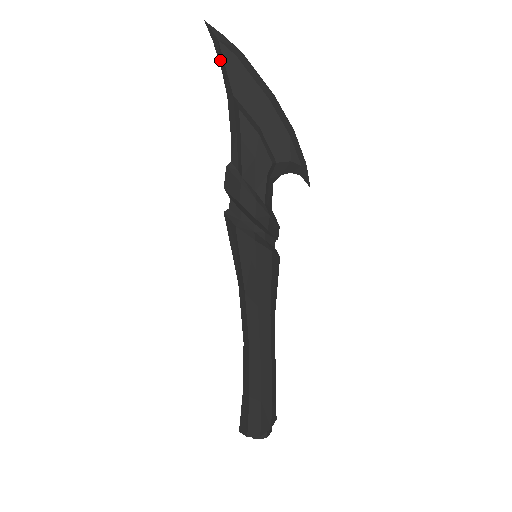
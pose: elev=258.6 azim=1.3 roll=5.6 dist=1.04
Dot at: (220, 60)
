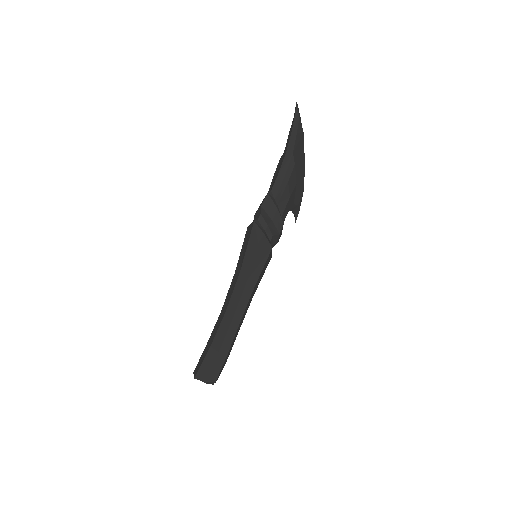
Dot at: (294, 128)
